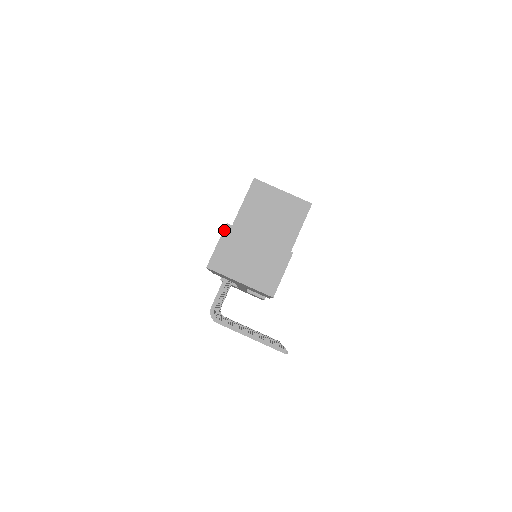
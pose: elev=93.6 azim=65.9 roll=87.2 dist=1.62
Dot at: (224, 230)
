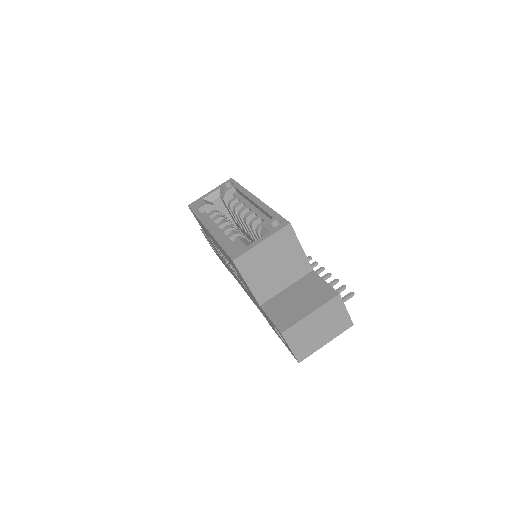
Dot at: (284, 338)
